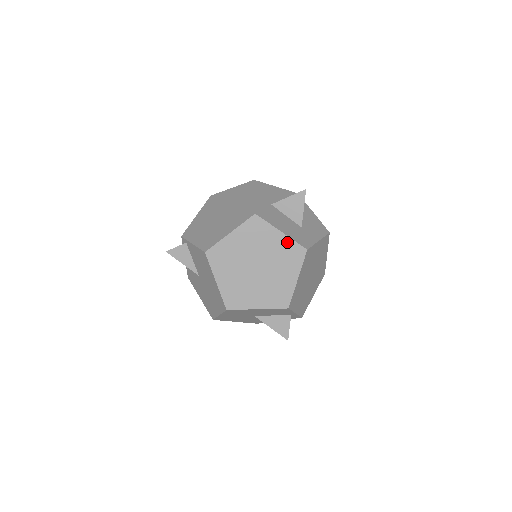
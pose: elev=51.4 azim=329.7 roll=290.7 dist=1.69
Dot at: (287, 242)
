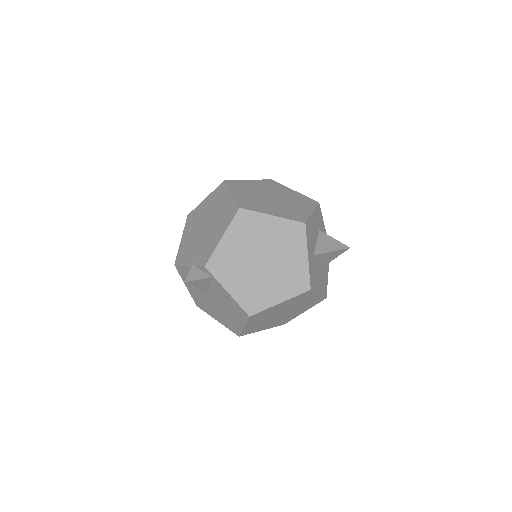
Dot at: (317, 298)
